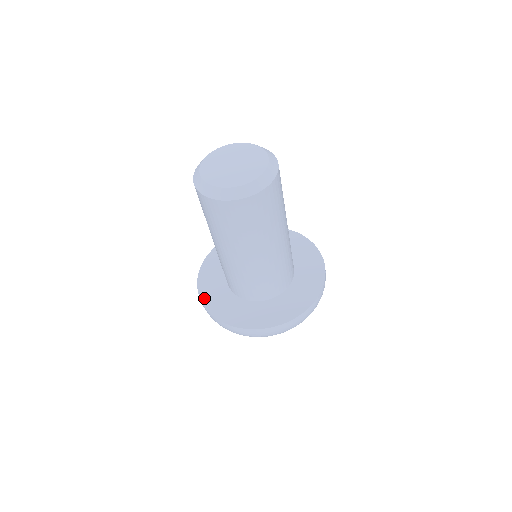
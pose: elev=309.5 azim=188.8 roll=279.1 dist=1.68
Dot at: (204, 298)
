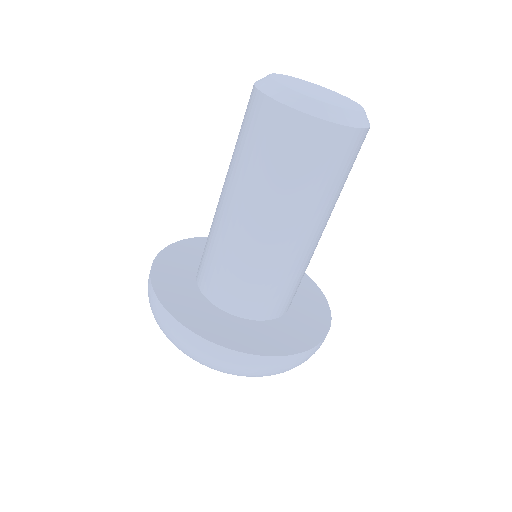
Dot at: (220, 340)
